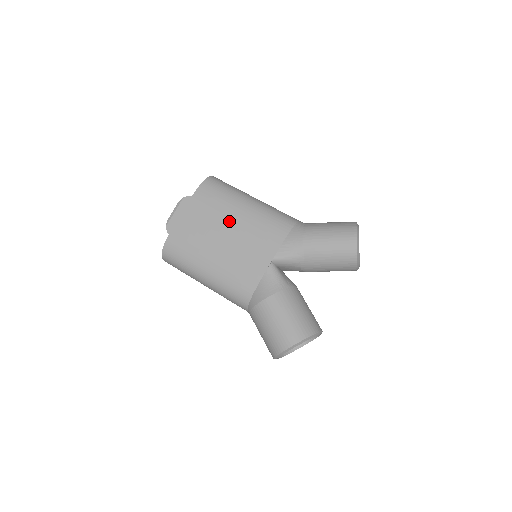
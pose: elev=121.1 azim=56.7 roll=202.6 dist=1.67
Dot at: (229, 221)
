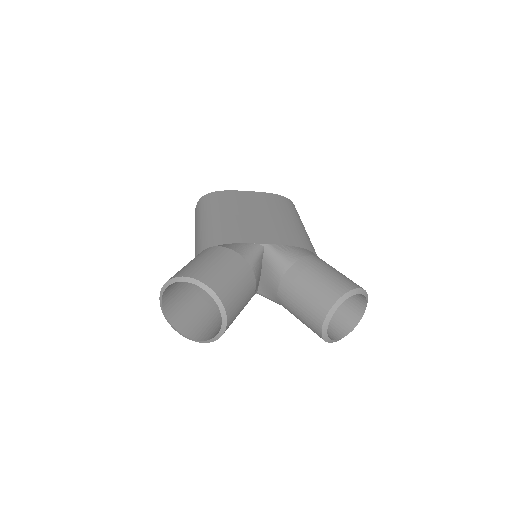
Dot at: (271, 213)
